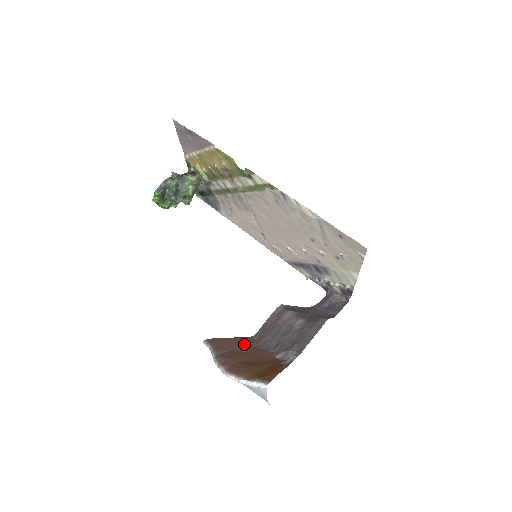
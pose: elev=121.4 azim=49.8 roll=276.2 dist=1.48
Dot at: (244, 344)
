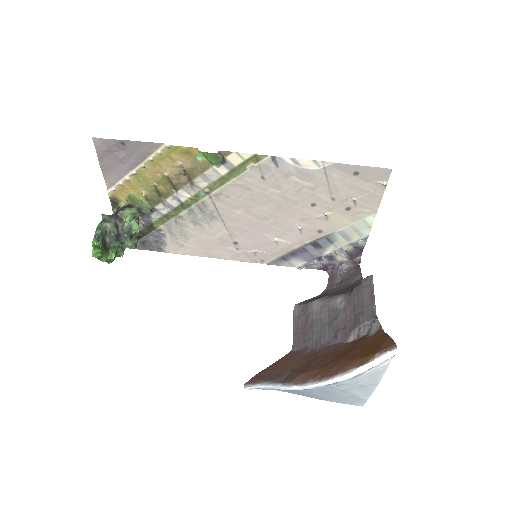
Dot at: (294, 359)
